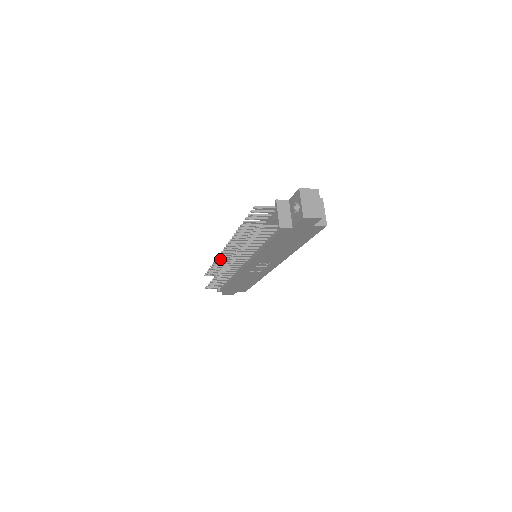
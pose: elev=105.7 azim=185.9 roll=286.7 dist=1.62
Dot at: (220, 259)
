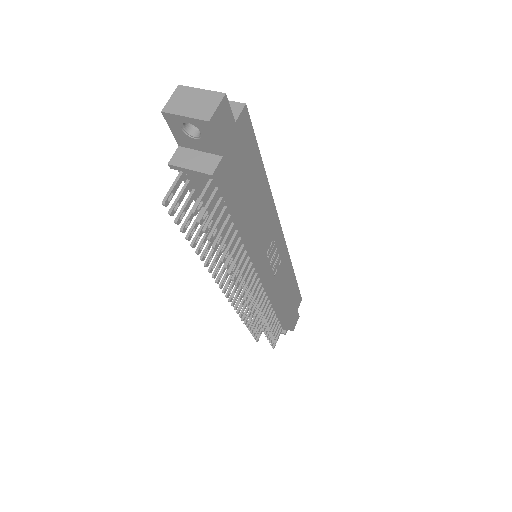
Dot at: (240, 309)
